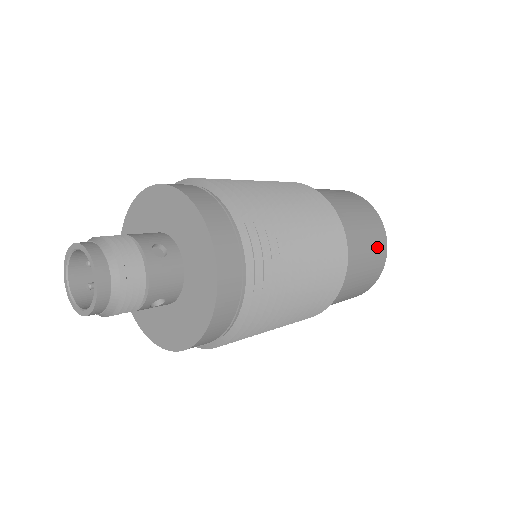
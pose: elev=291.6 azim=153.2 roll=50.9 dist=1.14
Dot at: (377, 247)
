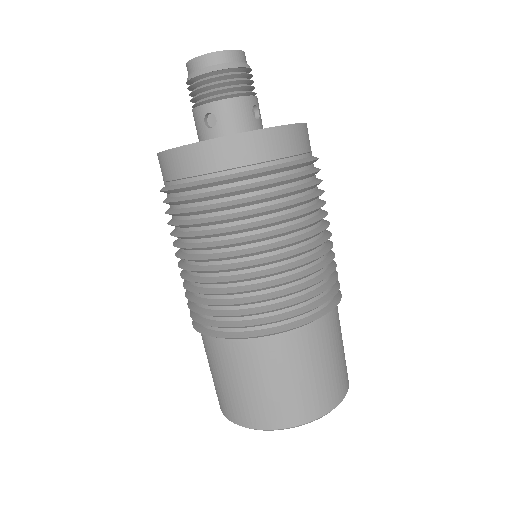
Dot at: (317, 394)
